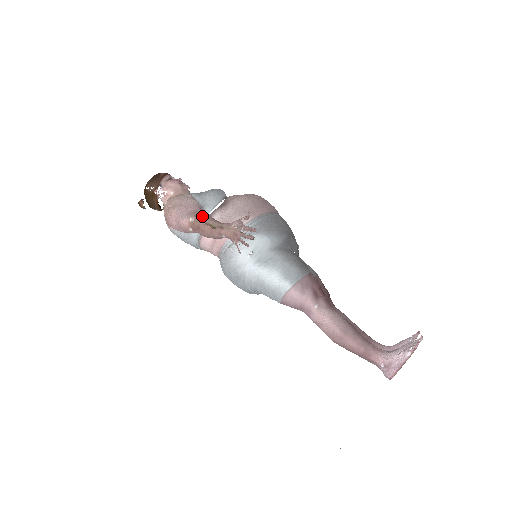
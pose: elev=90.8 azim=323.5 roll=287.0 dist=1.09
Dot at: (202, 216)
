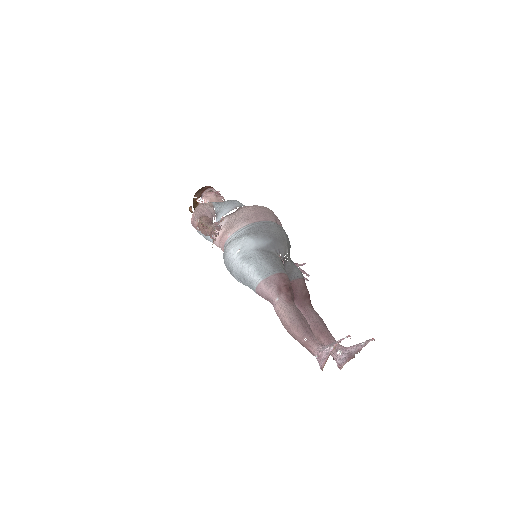
Dot at: (202, 218)
